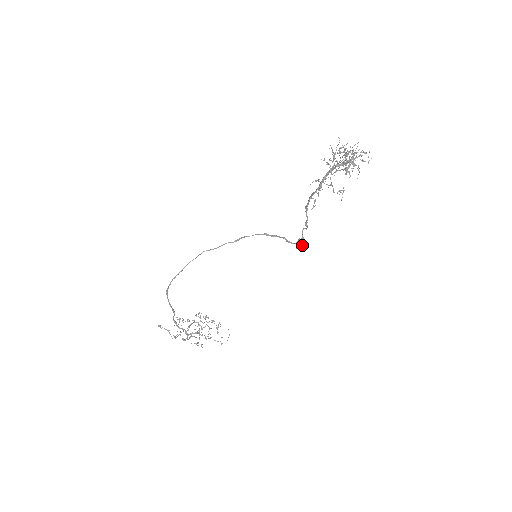
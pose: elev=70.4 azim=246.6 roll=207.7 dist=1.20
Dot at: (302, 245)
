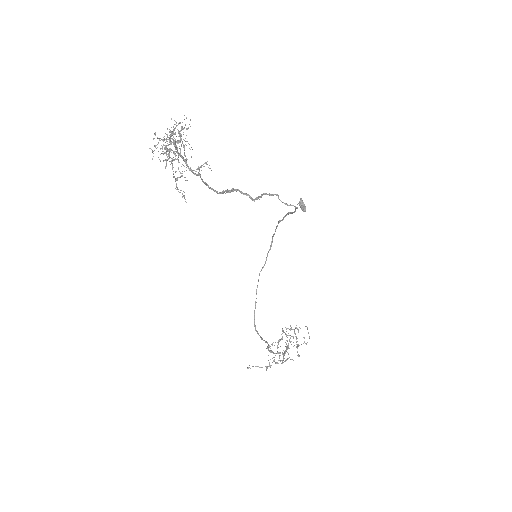
Dot at: (297, 208)
